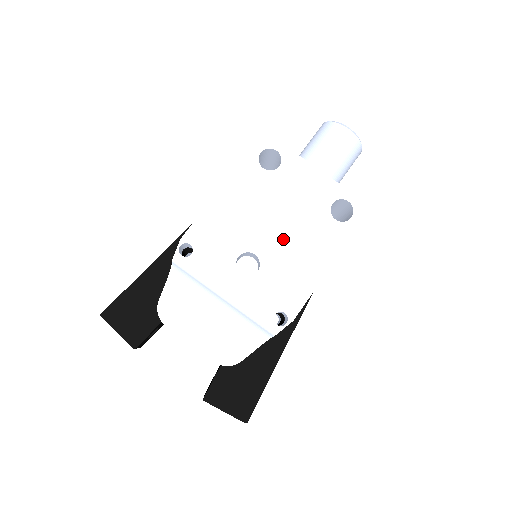
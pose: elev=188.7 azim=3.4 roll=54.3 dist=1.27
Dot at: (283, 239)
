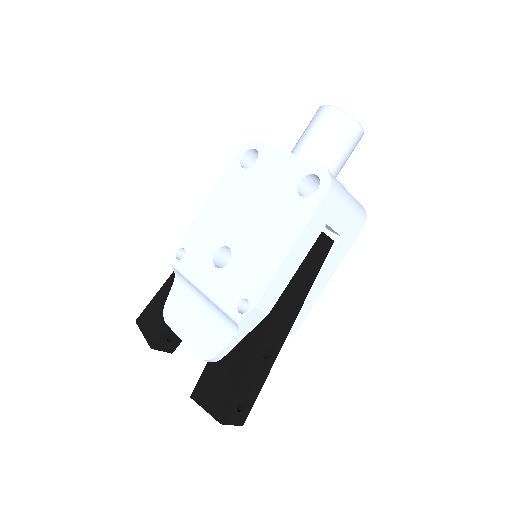
Dot at: (253, 227)
